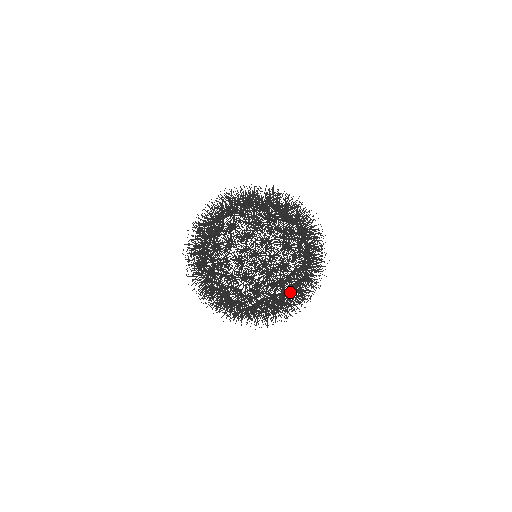
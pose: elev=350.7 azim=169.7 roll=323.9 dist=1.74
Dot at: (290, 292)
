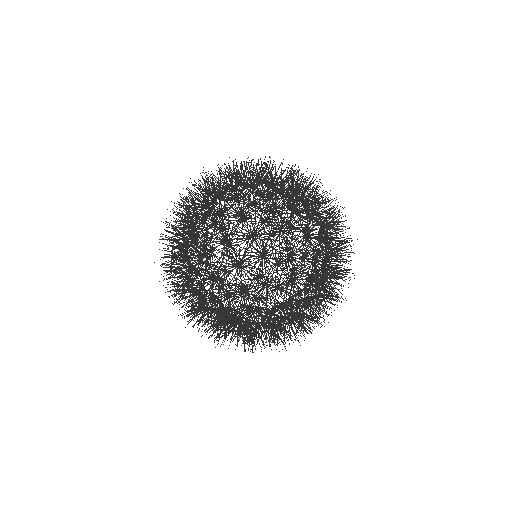
Dot at: (247, 331)
